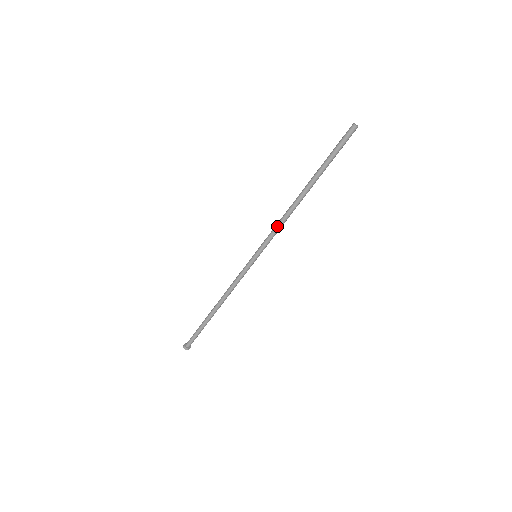
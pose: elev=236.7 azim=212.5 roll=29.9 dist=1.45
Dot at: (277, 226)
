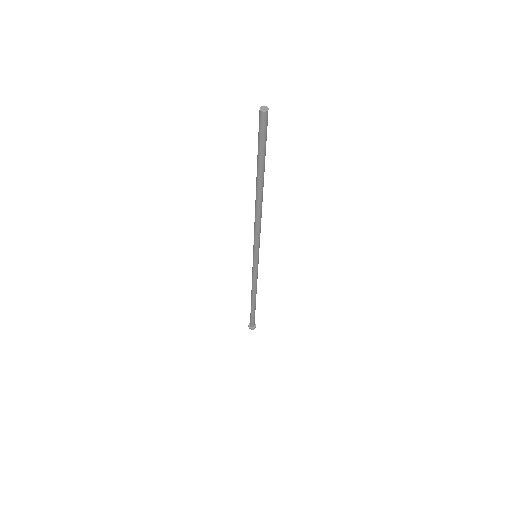
Dot at: (258, 231)
